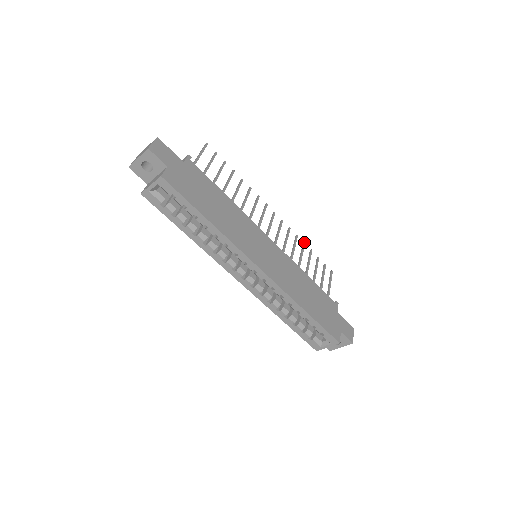
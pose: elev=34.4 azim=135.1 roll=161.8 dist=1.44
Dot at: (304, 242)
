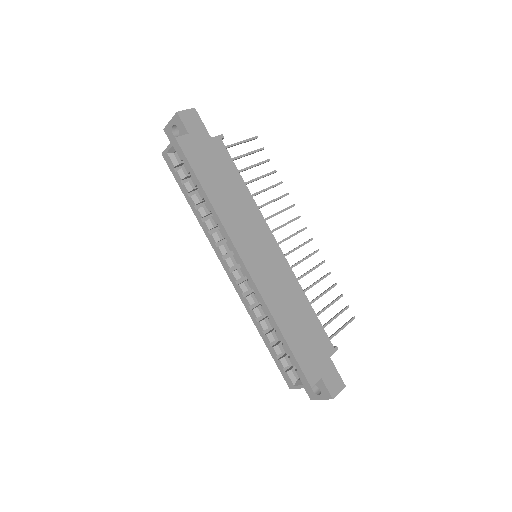
Dot at: (330, 272)
